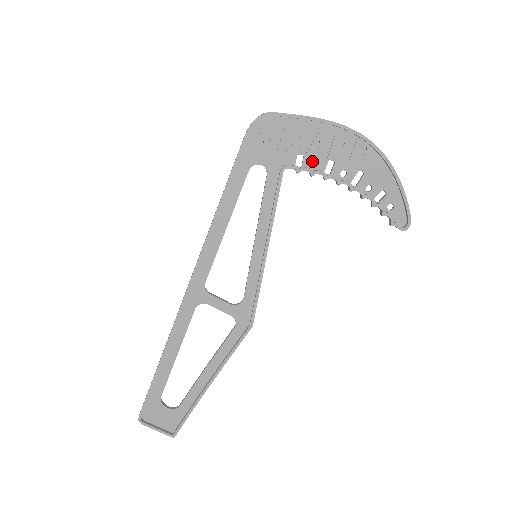
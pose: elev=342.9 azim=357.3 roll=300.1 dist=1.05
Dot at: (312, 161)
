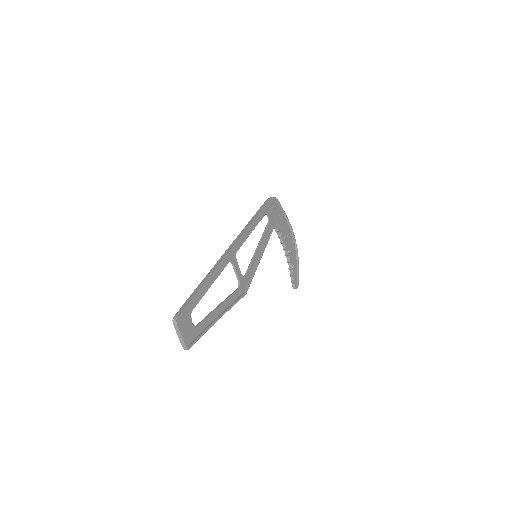
Dot at: (281, 231)
